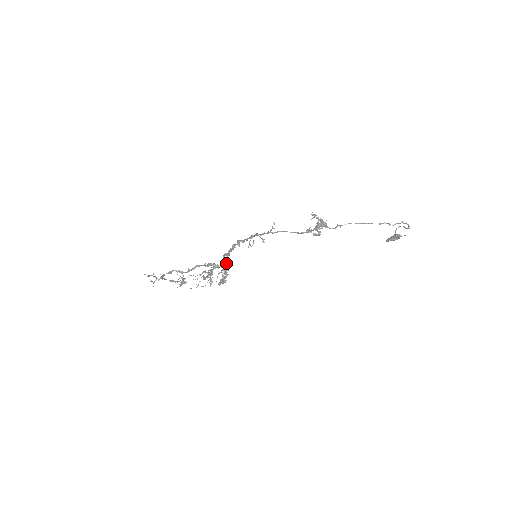
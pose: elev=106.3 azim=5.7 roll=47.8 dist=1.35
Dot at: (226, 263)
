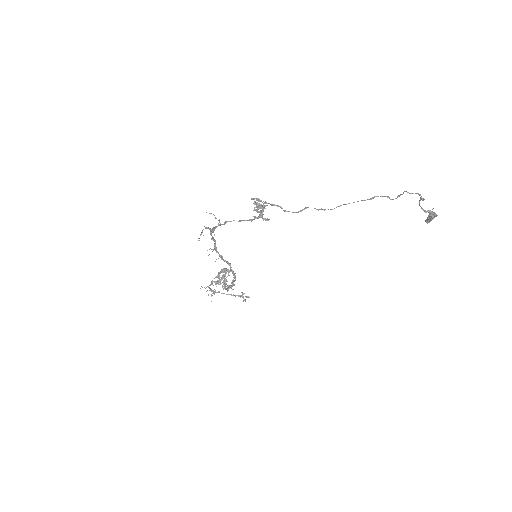
Dot at: (230, 266)
